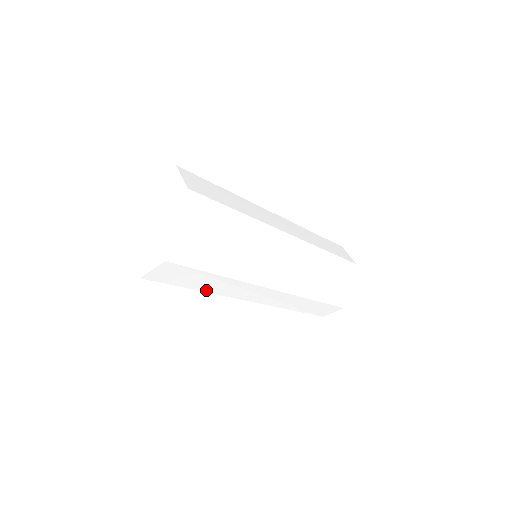
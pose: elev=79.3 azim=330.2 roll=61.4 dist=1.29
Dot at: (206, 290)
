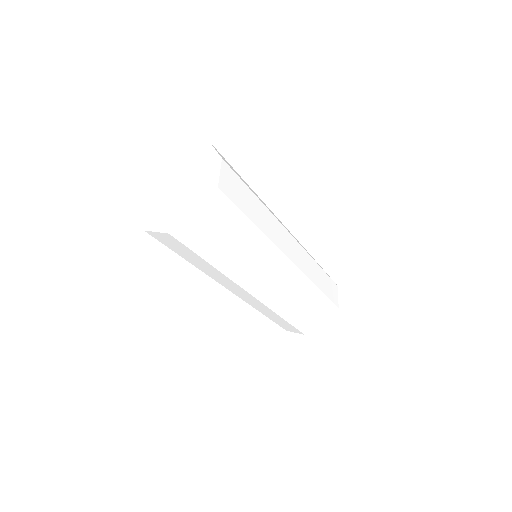
Dot at: (243, 253)
